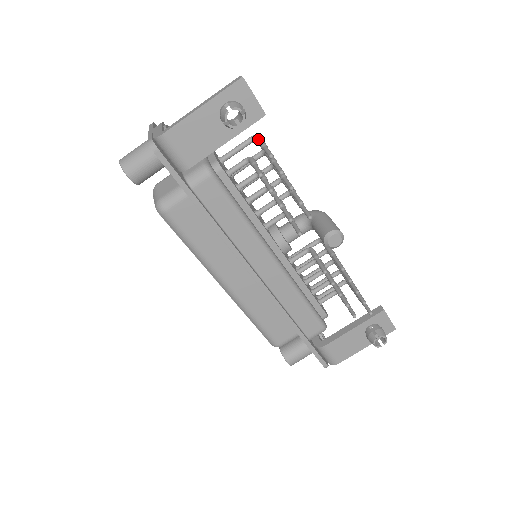
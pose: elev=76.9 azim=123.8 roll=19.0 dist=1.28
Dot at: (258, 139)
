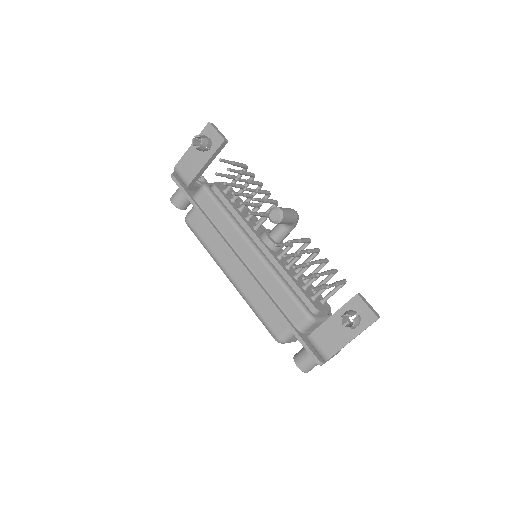
Dot at: occluded
